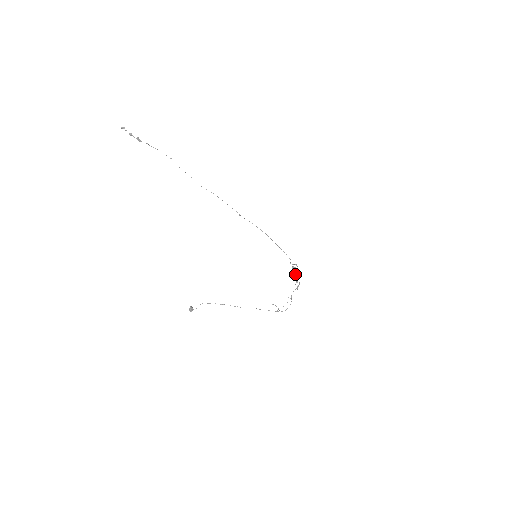
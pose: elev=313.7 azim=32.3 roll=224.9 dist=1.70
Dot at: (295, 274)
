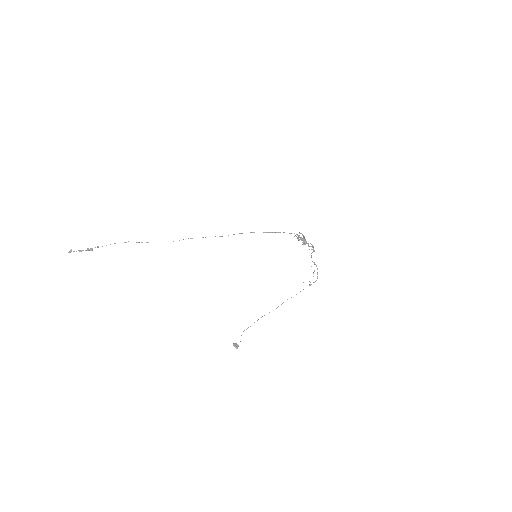
Dot at: occluded
